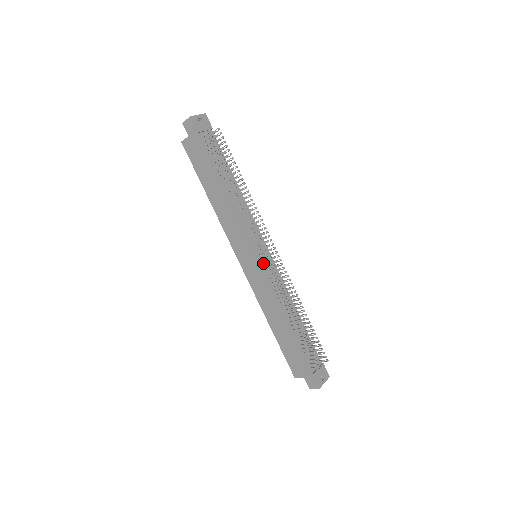
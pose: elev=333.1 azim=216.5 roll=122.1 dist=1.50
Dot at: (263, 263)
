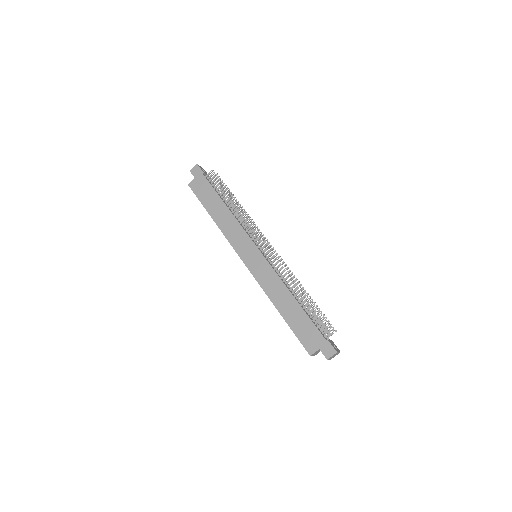
Dot at: (265, 254)
